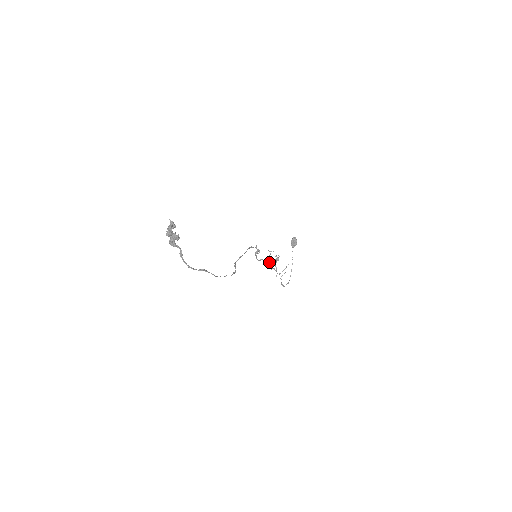
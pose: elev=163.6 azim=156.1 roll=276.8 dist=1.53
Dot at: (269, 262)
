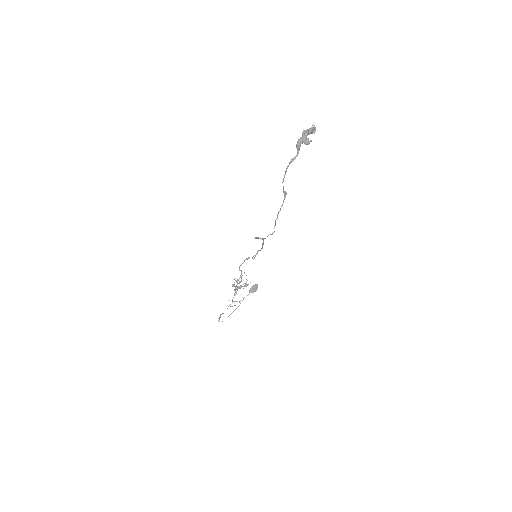
Dot at: (241, 280)
